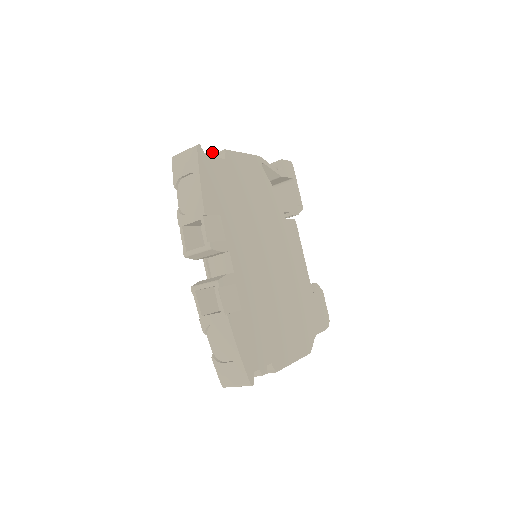
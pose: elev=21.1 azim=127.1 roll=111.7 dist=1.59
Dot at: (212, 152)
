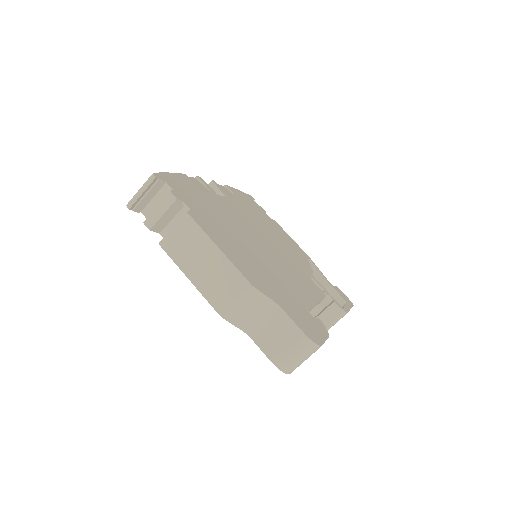
Dot at: (262, 208)
